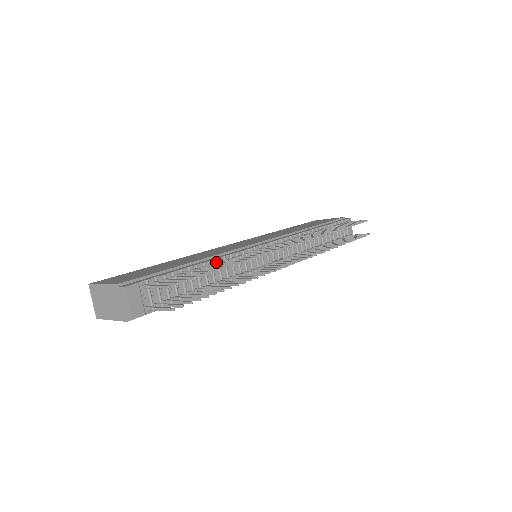
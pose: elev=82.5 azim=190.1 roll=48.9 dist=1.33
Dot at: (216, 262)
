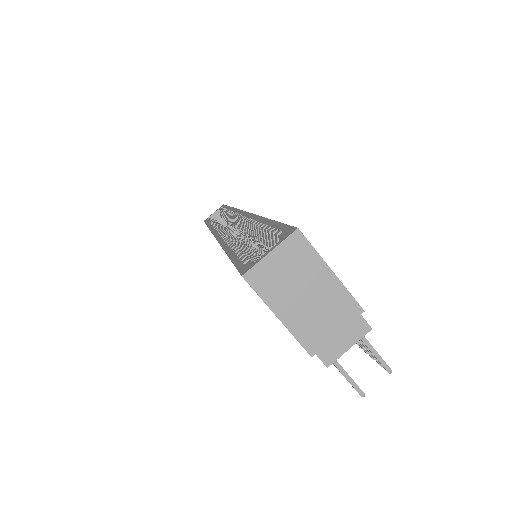
Dot at: occluded
